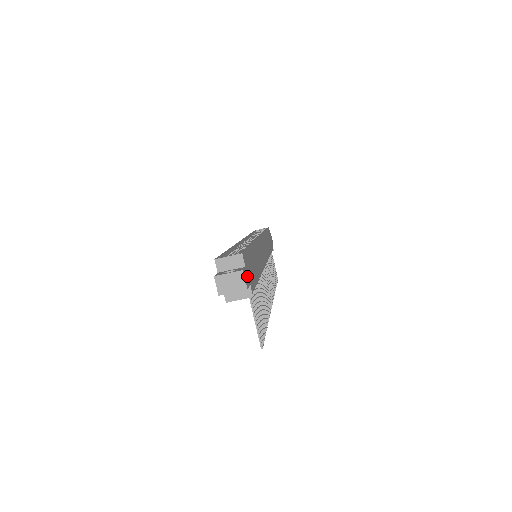
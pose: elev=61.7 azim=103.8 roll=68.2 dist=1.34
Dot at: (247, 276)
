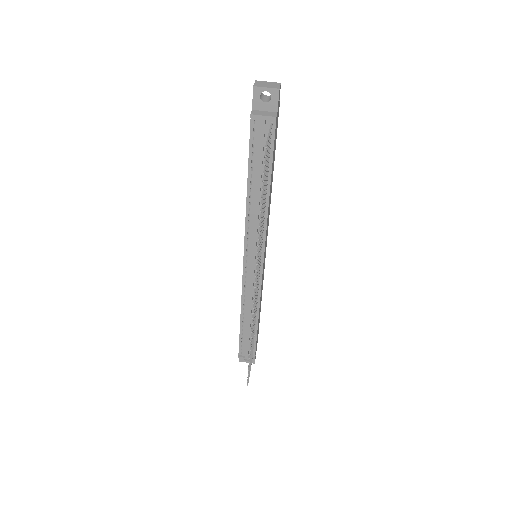
Dot at: (278, 103)
